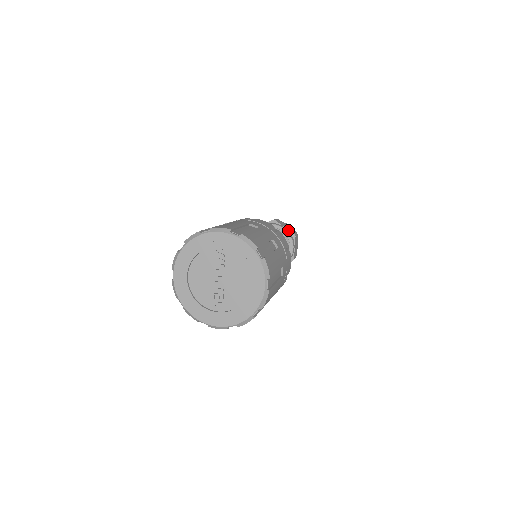
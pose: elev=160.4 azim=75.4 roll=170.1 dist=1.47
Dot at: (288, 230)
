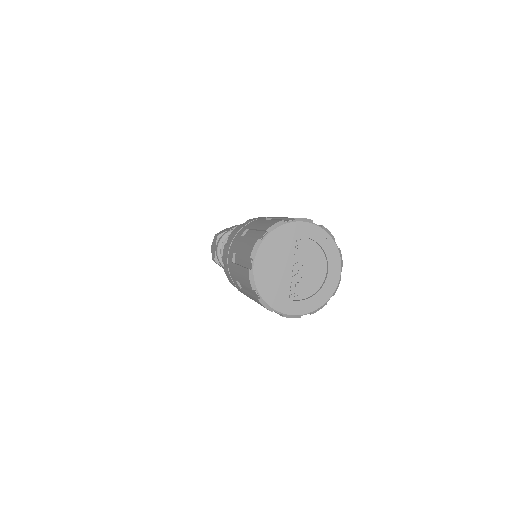
Dot at: occluded
